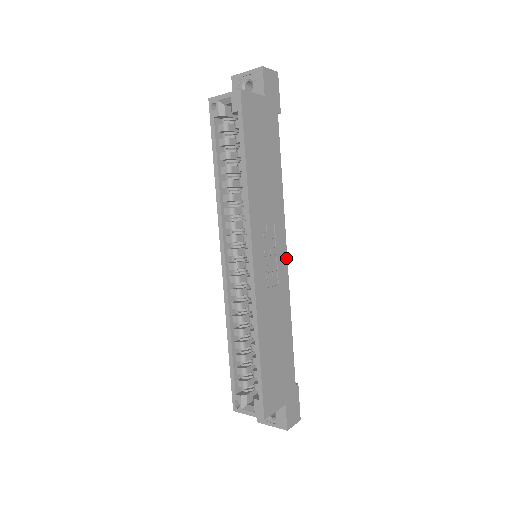
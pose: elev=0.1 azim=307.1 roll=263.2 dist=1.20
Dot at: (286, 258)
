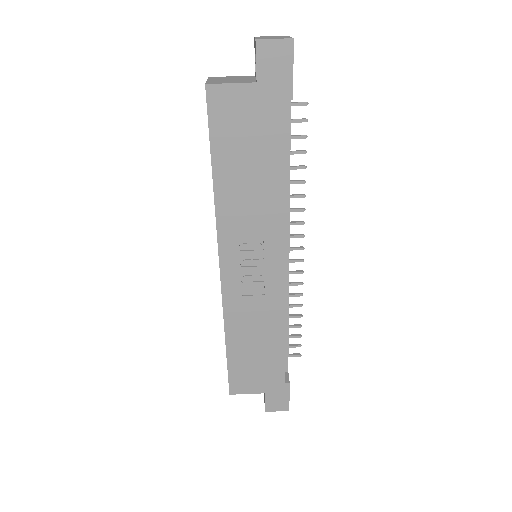
Dot at: (283, 271)
